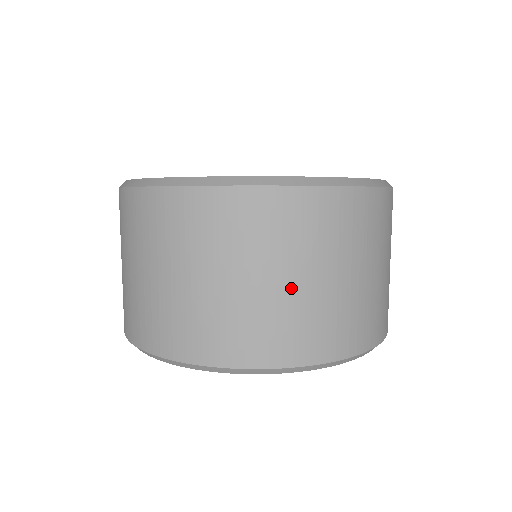
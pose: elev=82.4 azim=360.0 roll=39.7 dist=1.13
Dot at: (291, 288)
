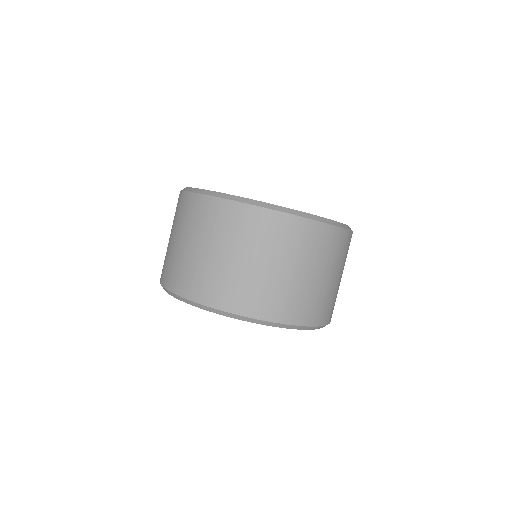
Dot at: (186, 249)
